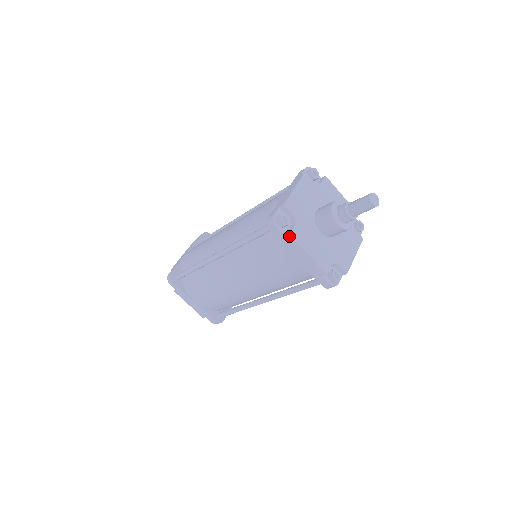
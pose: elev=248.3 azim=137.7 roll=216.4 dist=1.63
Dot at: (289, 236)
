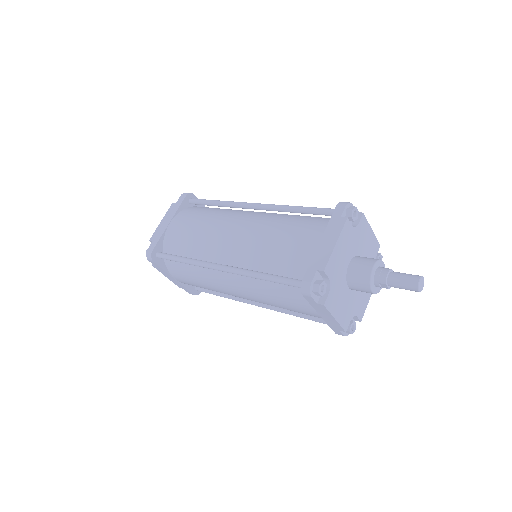
Dot at: (323, 305)
